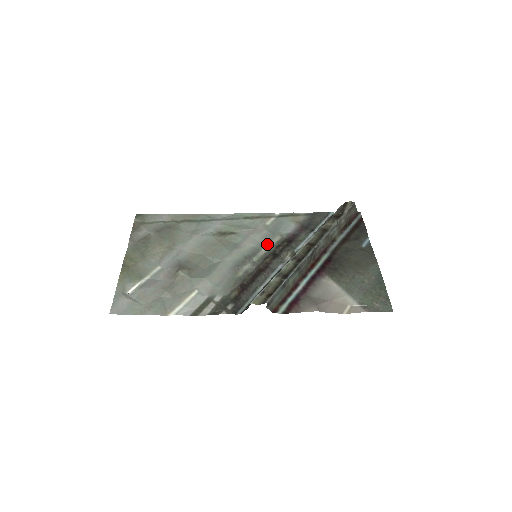
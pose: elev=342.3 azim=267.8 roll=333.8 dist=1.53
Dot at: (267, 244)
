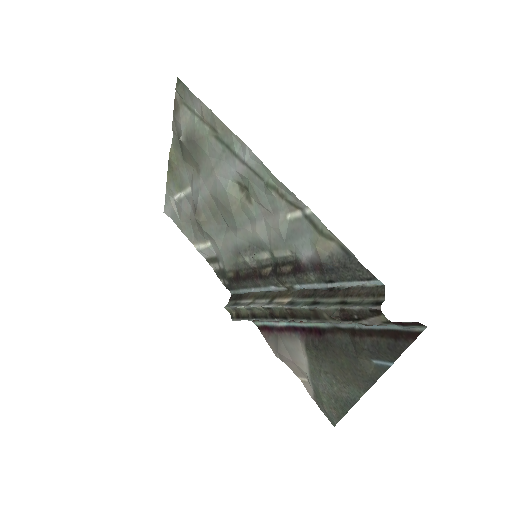
Dot at: (273, 250)
